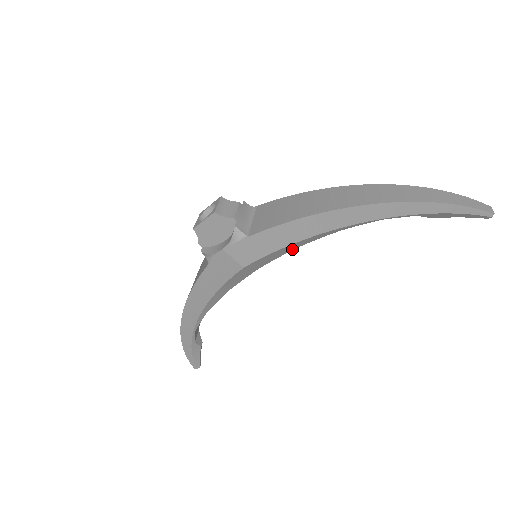
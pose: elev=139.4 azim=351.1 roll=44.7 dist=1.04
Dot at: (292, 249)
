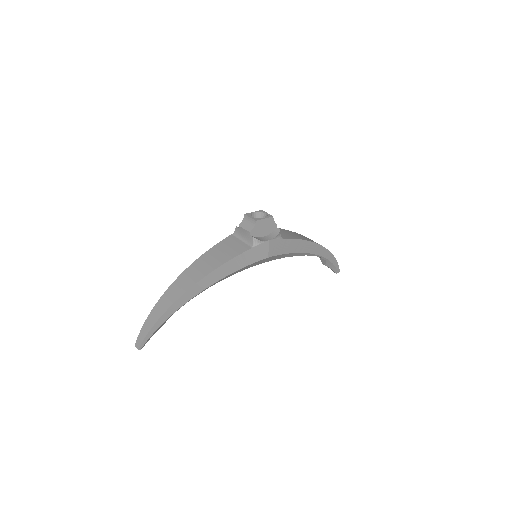
Dot at: (283, 257)
